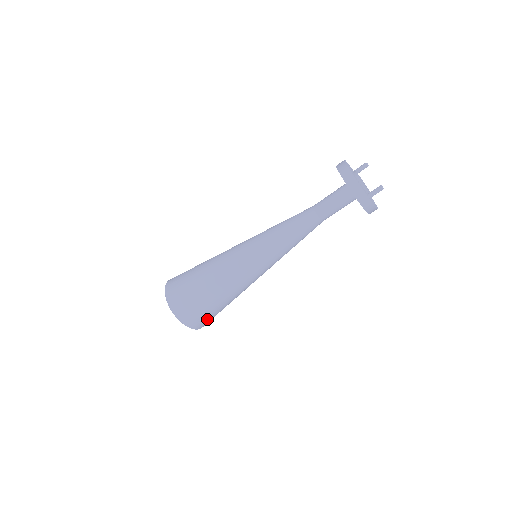
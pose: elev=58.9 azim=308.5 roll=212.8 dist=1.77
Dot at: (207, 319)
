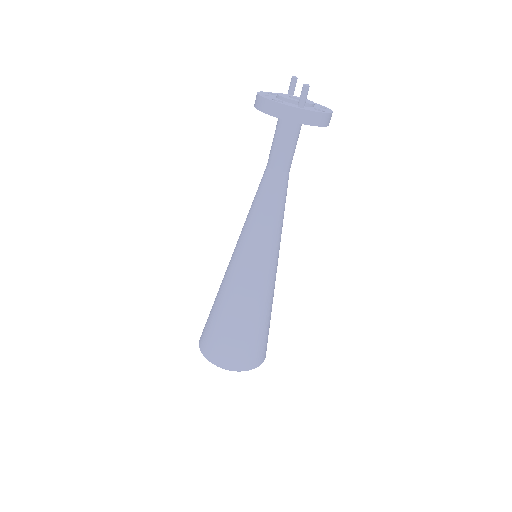
Dot at: (253, 352)
